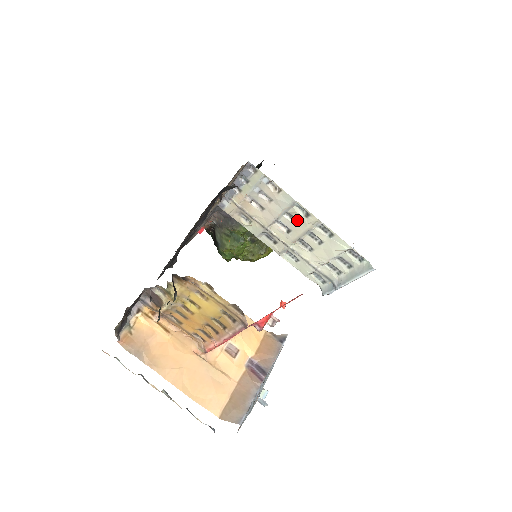
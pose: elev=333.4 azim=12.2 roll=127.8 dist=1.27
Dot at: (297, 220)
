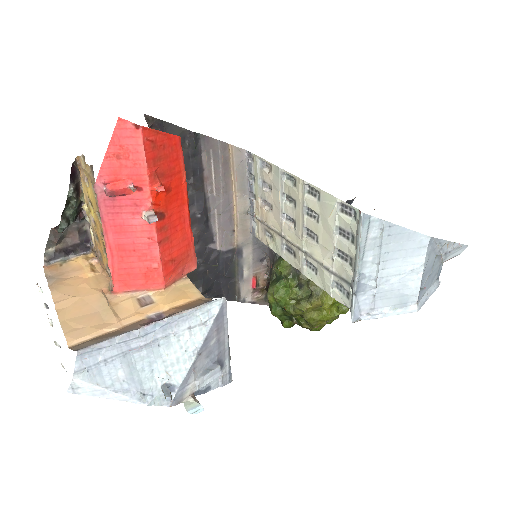
Dot at: (293, 199)
